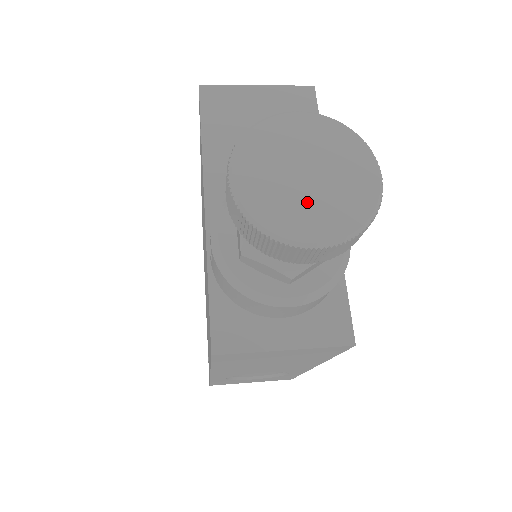
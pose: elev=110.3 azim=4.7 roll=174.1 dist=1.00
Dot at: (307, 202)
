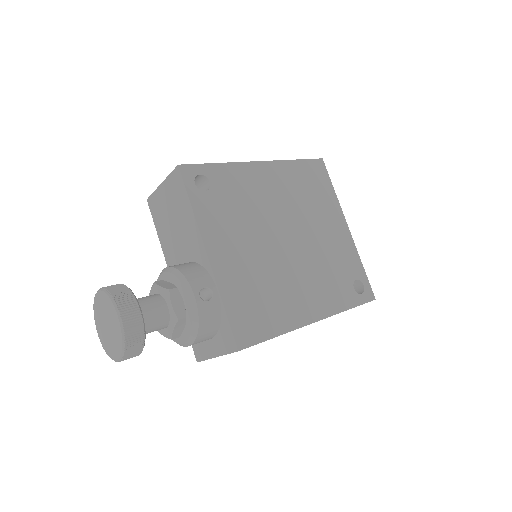
Dot at: (110, 340)
